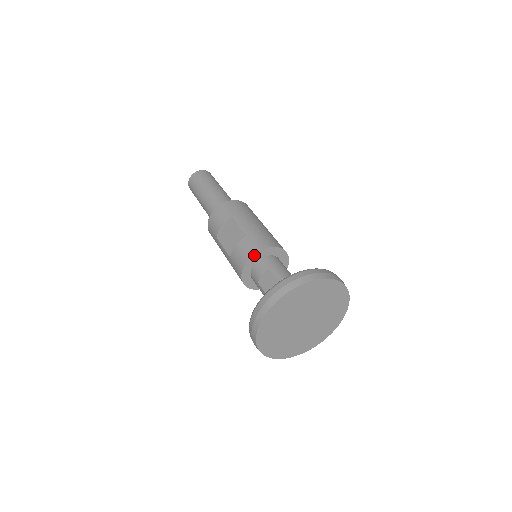
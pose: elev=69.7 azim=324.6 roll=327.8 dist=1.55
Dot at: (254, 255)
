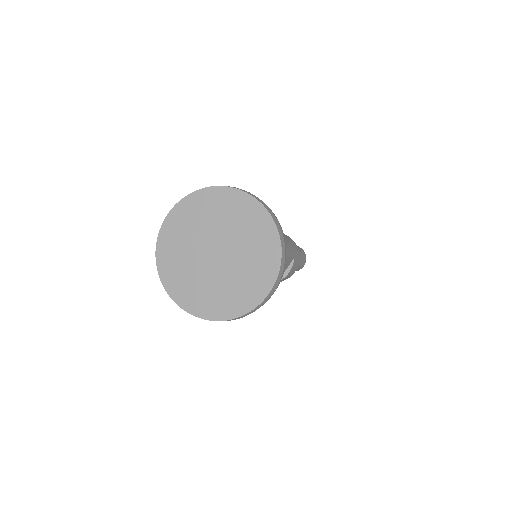
Dot at: occluded
